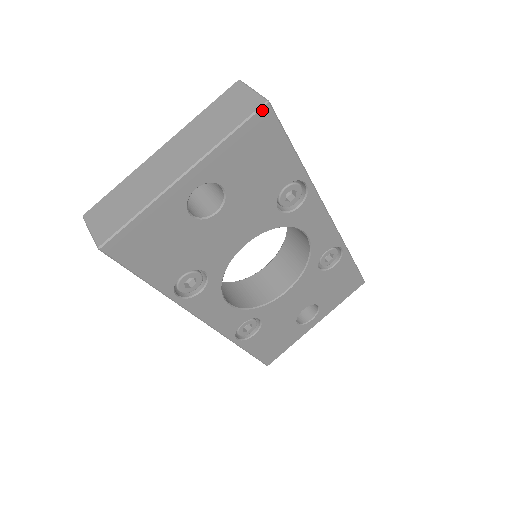
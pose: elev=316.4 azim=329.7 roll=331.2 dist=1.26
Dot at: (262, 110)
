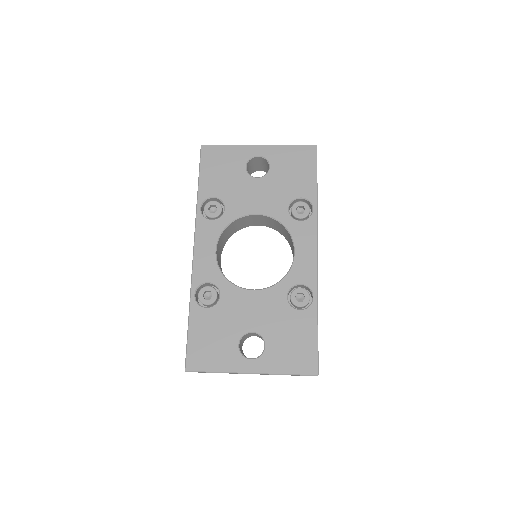
Dot at: (312, 146)
